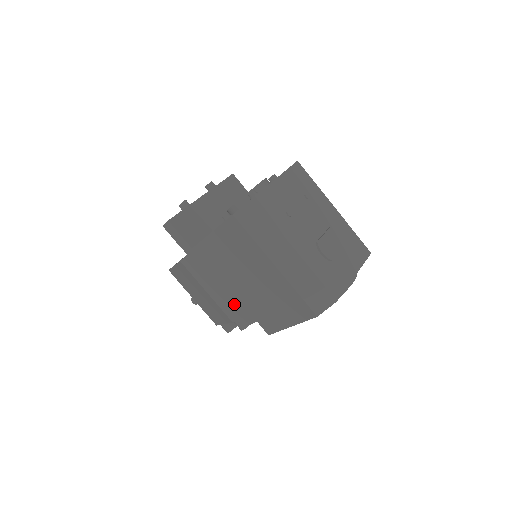
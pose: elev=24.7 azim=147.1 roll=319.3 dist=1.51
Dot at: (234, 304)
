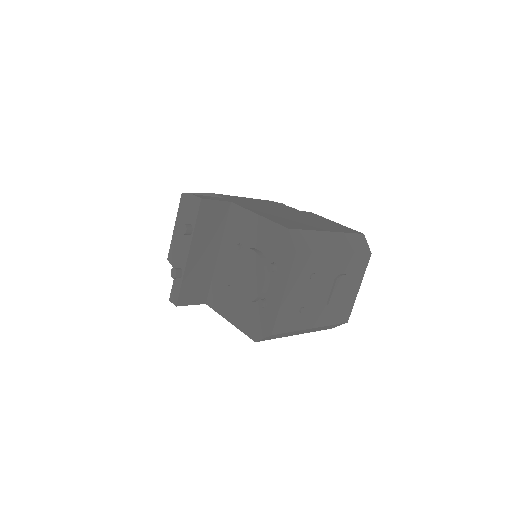
Dot at: occluded
